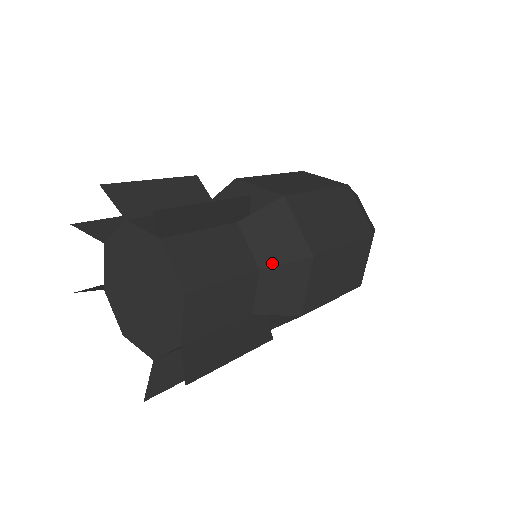
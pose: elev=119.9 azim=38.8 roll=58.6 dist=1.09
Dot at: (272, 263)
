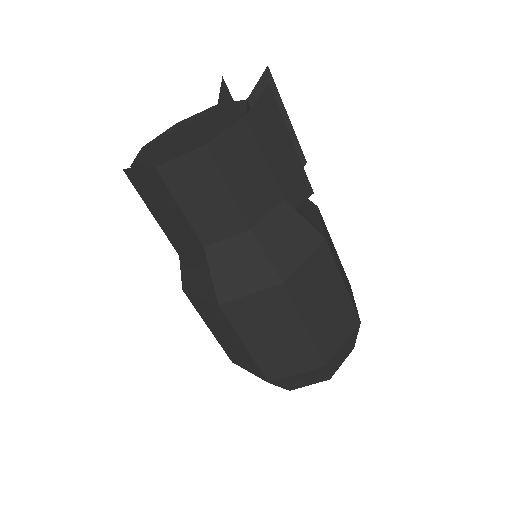
Dot at: (294, 207)
